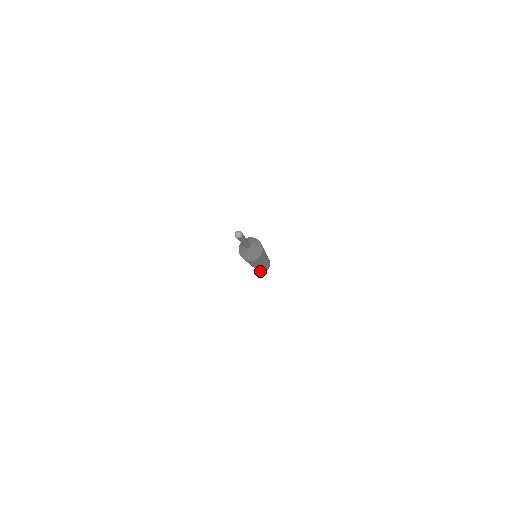
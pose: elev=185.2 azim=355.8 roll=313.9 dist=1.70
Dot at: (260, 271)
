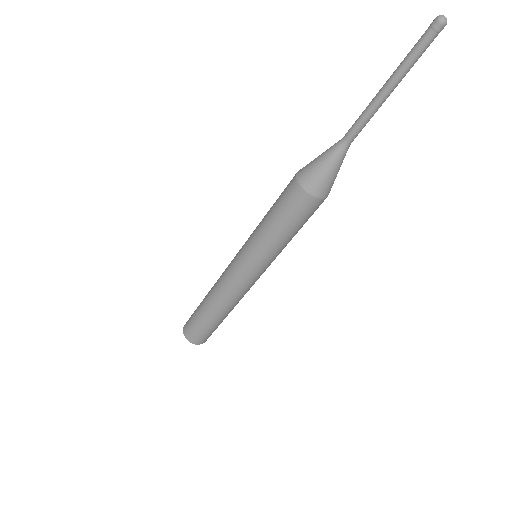
Dot at: (197, 341)
